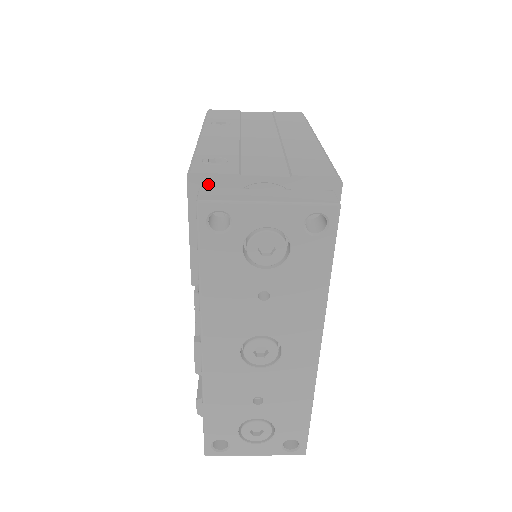
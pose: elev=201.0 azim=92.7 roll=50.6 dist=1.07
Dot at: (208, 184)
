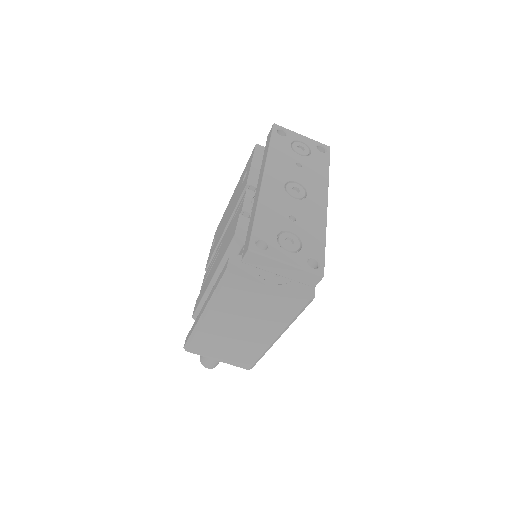
Dot at: occluded
